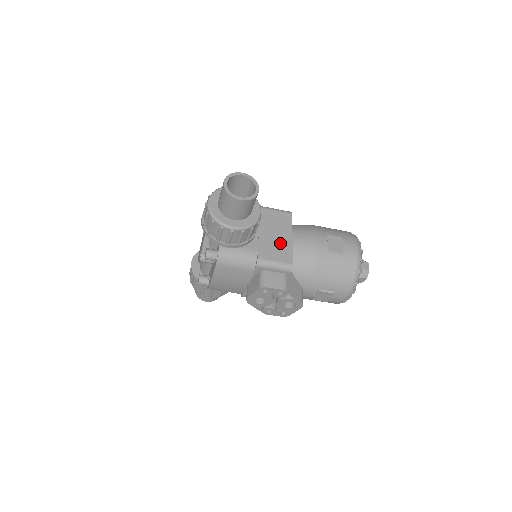
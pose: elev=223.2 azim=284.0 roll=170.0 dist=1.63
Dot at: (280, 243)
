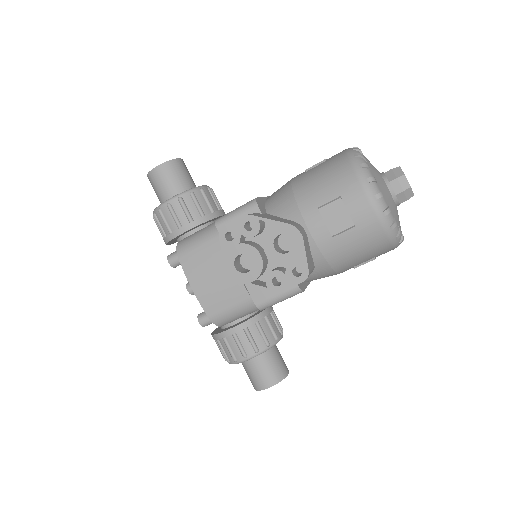
Dot at: occluded
